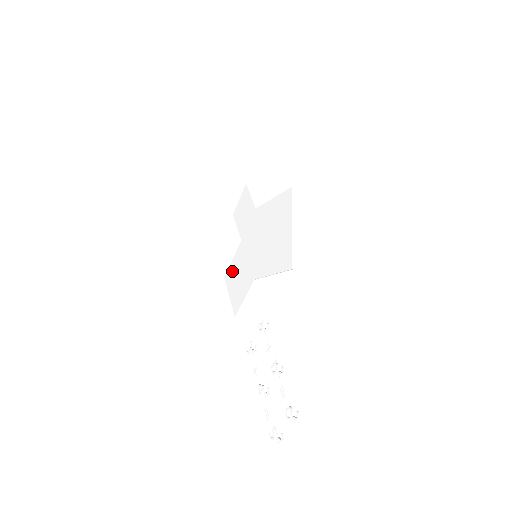
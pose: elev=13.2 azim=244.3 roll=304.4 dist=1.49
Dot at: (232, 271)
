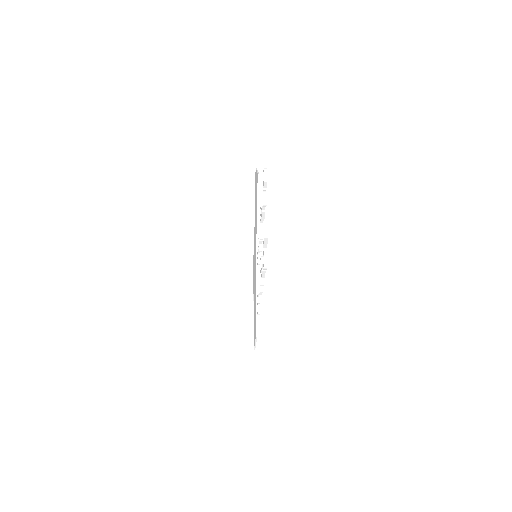
Dot at: occluded
